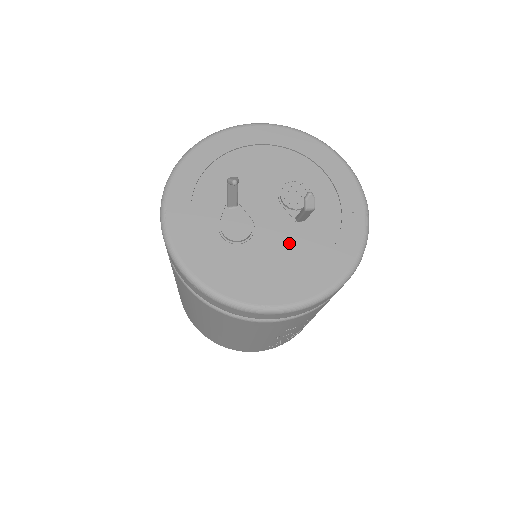
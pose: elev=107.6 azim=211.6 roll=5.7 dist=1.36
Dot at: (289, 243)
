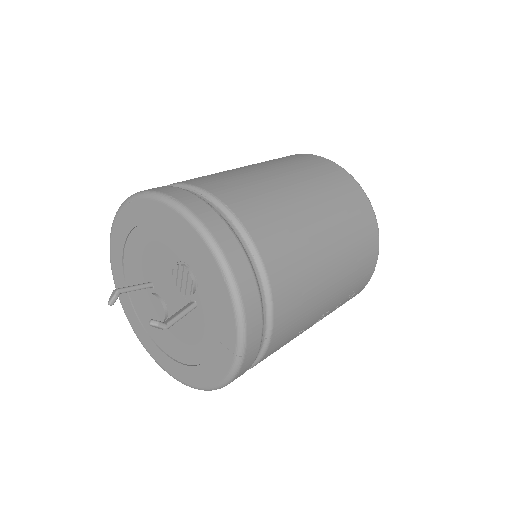
Dot at: (191, 328)
